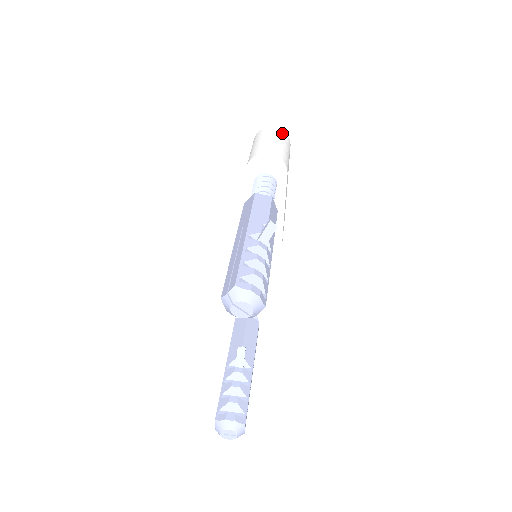
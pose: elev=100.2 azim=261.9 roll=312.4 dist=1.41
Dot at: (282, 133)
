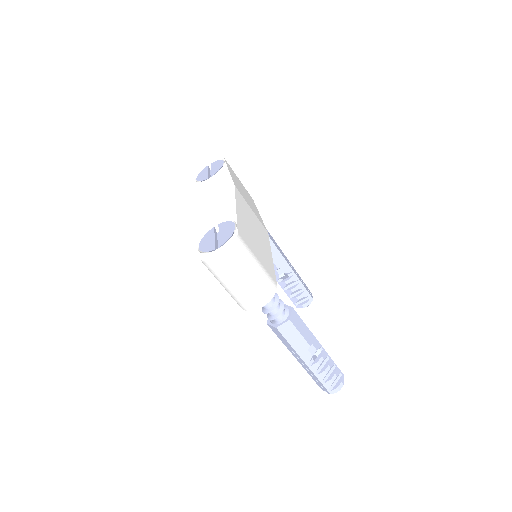
Dot at: (234, 256)
